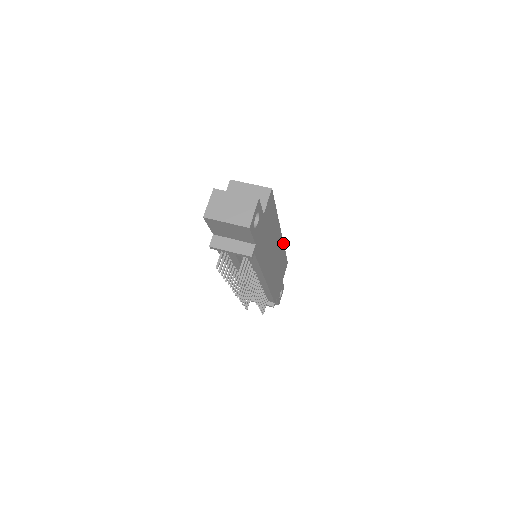
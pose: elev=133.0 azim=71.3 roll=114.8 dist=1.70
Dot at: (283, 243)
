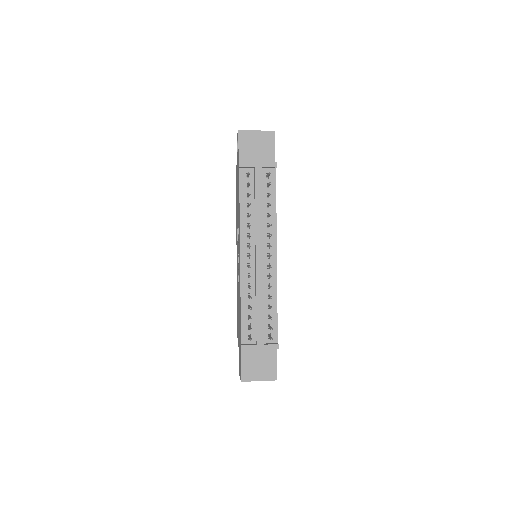
Dot at: occluded
